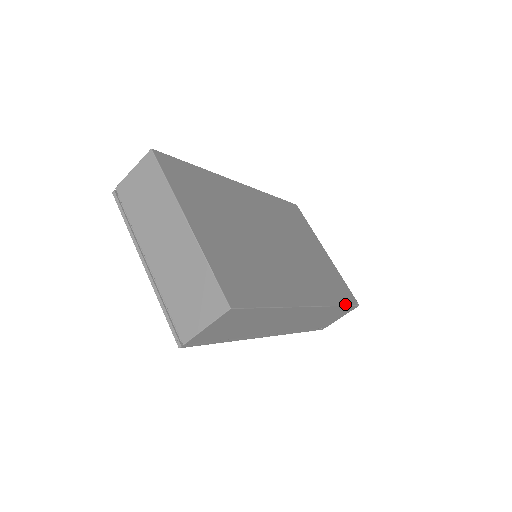
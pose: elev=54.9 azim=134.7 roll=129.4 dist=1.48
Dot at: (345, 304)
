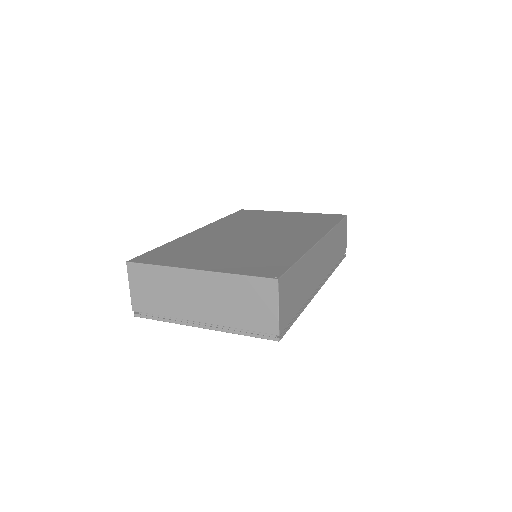
Dot at: (338, 222)
